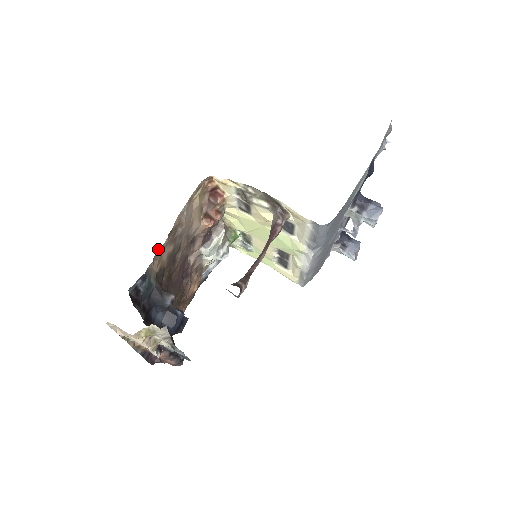
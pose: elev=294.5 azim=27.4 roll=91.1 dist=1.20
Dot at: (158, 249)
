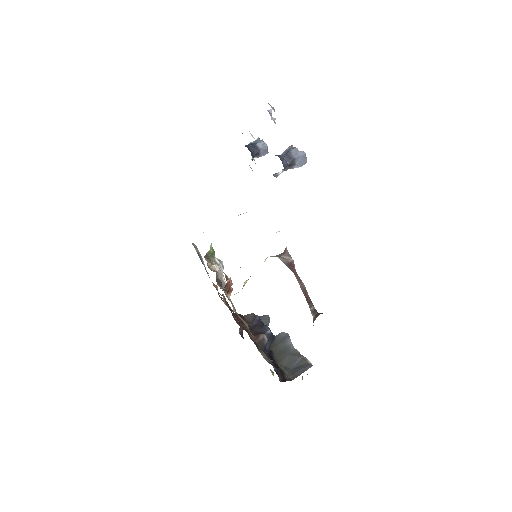
Dot at: occluded
